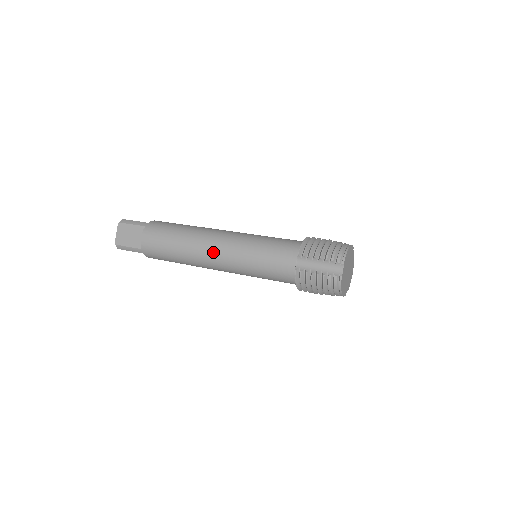
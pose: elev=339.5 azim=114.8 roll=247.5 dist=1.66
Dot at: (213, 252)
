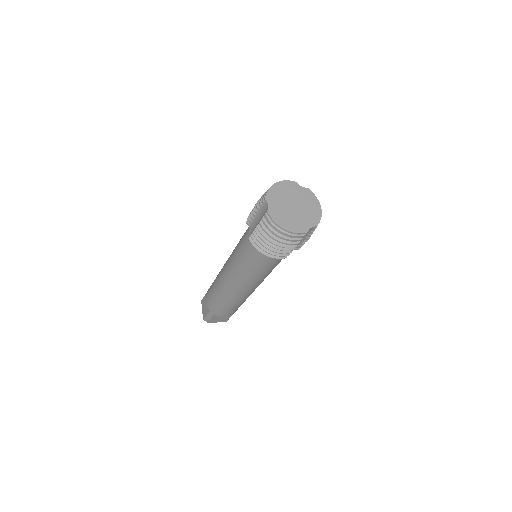
Dot at: (225, 274)
